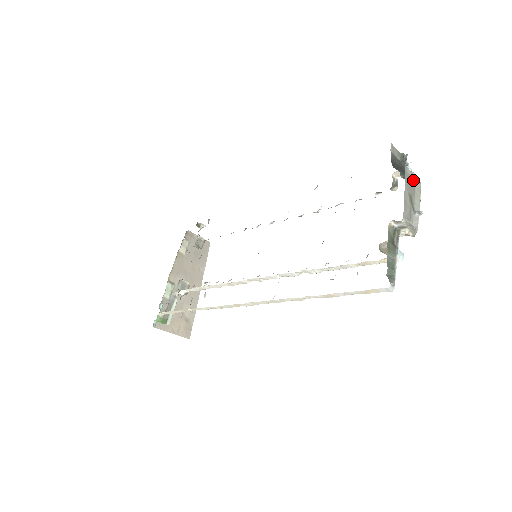
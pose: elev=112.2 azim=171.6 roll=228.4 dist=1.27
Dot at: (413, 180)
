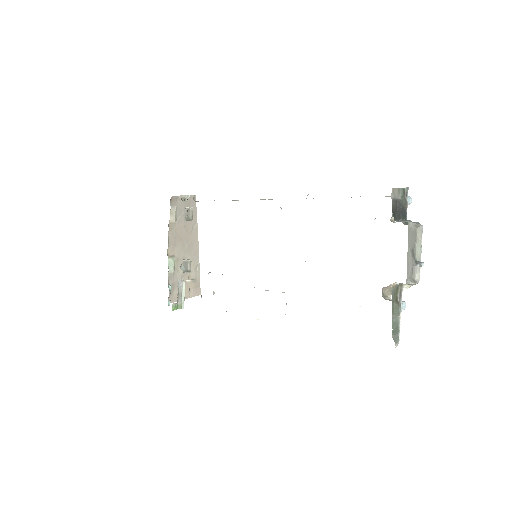
Dot at: (415, 227)
